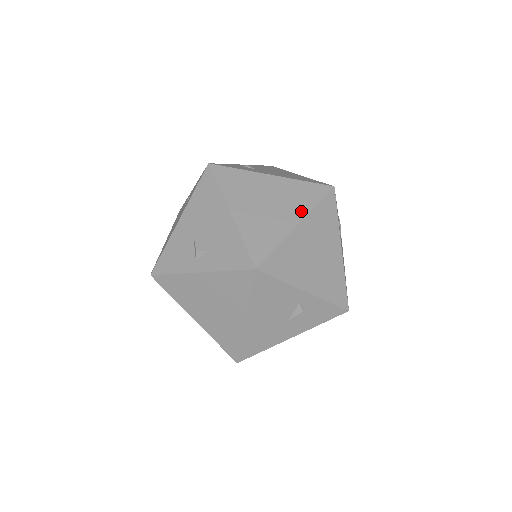
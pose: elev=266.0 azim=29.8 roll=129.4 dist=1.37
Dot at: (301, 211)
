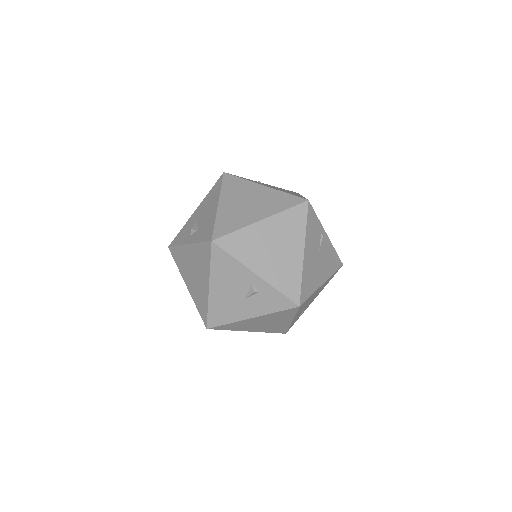
Dot at: (270, 212)
